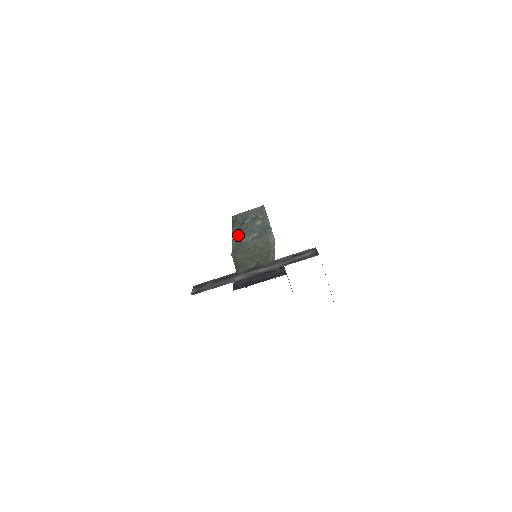
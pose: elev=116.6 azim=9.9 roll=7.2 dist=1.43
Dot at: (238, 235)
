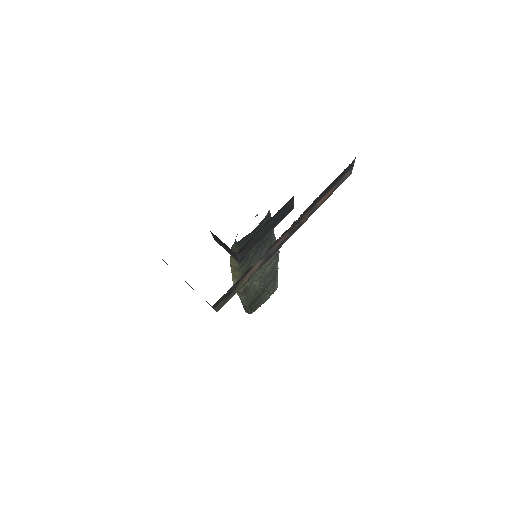
Dot at: occluded
